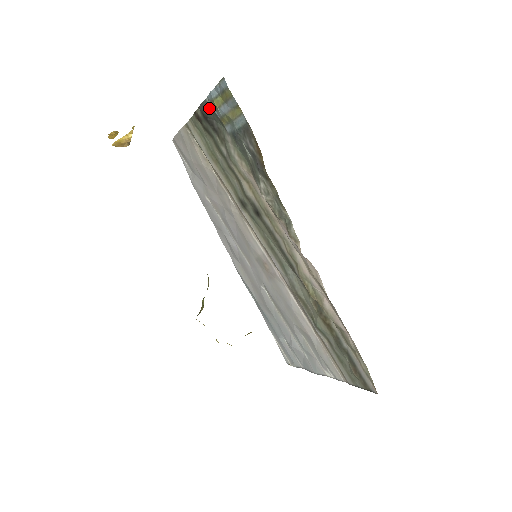
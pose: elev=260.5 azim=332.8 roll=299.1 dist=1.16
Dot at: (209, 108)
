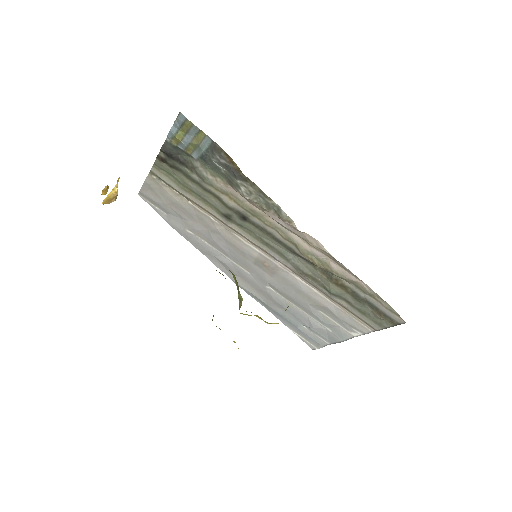
Dot at: (171, 146)
